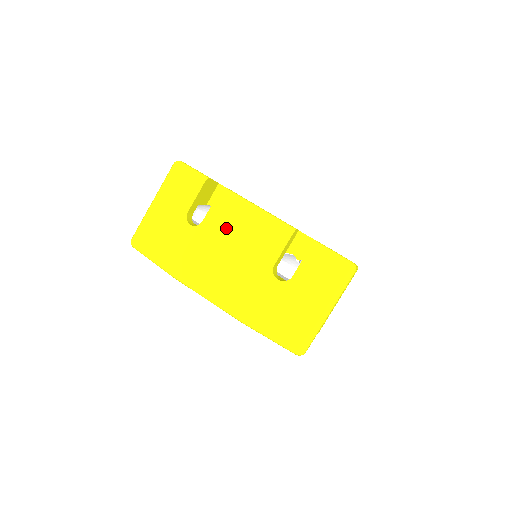
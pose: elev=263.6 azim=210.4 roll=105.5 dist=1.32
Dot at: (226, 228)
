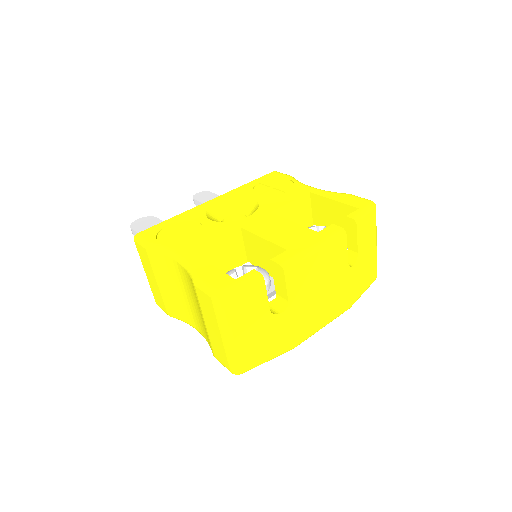
Dot at: (306, 284)
